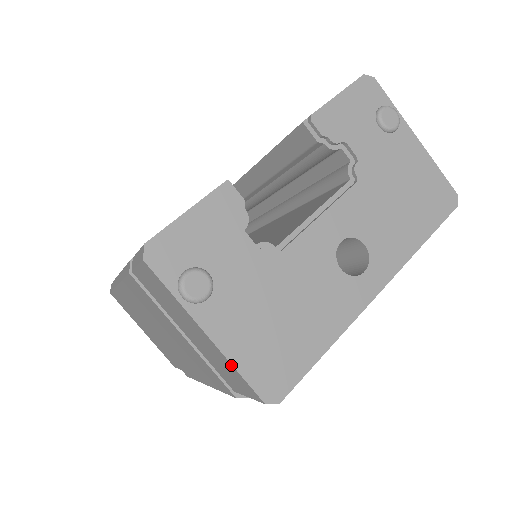
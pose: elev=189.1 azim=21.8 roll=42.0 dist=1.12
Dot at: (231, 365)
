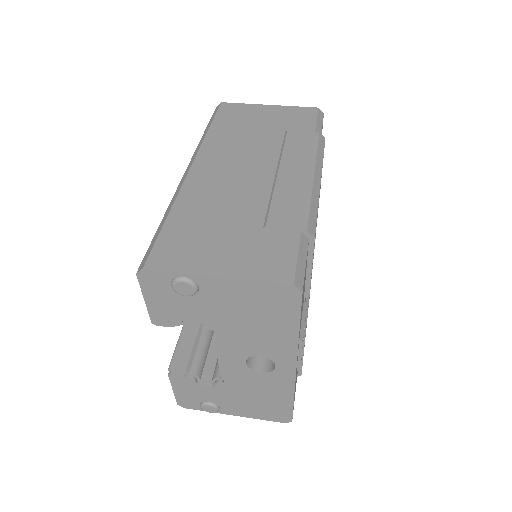
Dot at: (257, 417)
